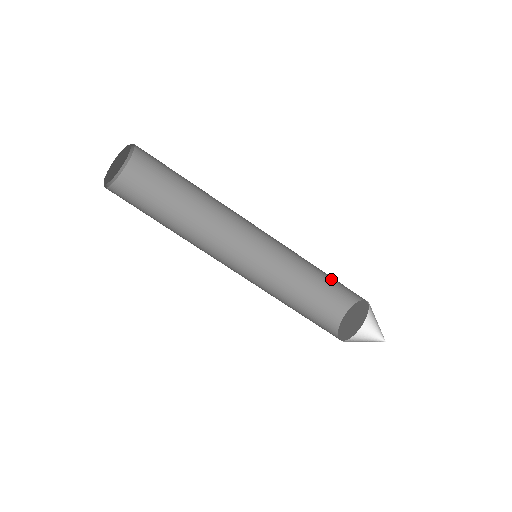
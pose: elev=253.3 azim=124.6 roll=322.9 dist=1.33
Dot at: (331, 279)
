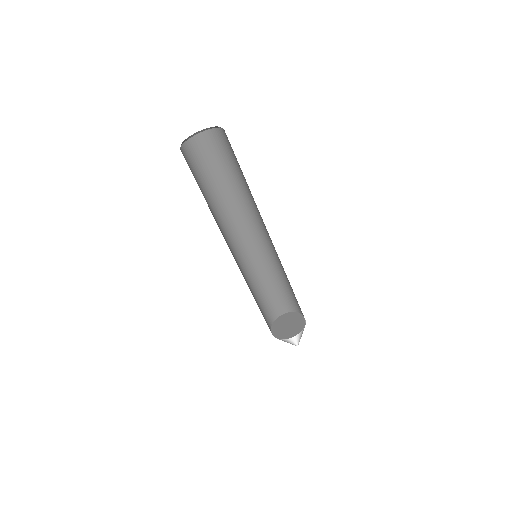
Dot at: (294, 294)
